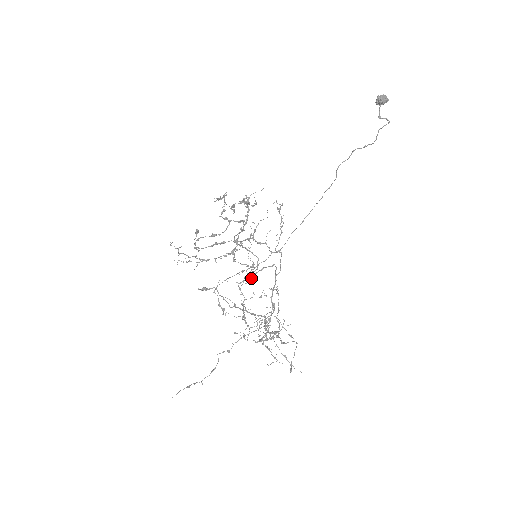
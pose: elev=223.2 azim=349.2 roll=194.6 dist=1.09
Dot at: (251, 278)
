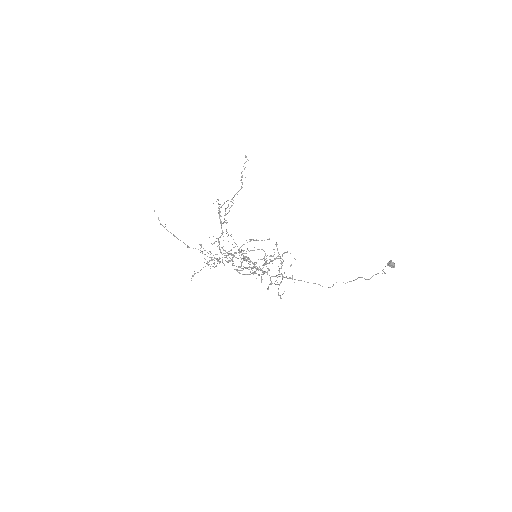
Dot at: (237, 271)
